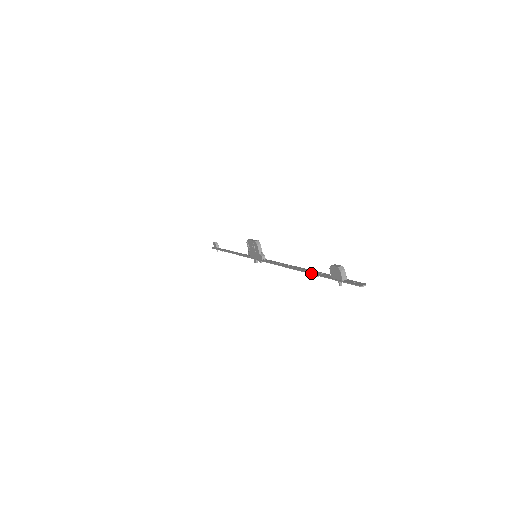
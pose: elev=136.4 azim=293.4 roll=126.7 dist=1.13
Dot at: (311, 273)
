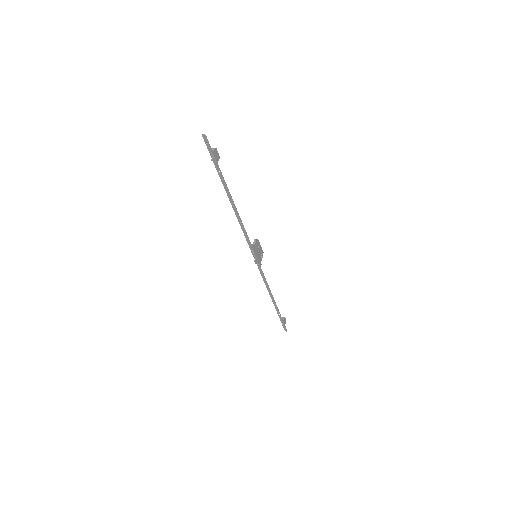
Dot at: (223, 184)
